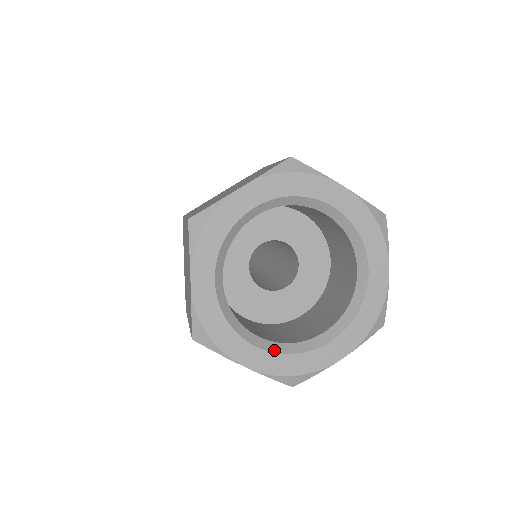
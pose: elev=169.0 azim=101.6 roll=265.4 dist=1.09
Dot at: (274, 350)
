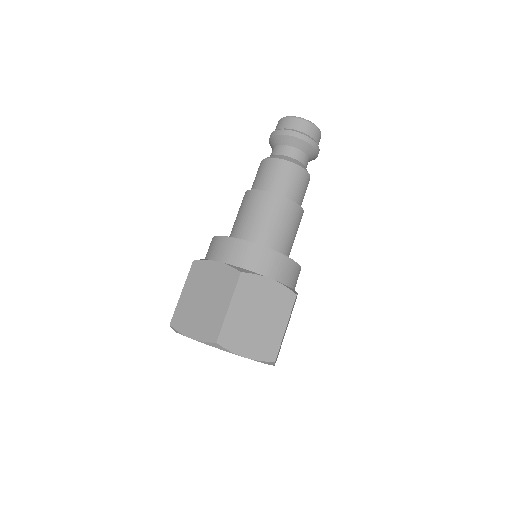
Dot at: occluded
